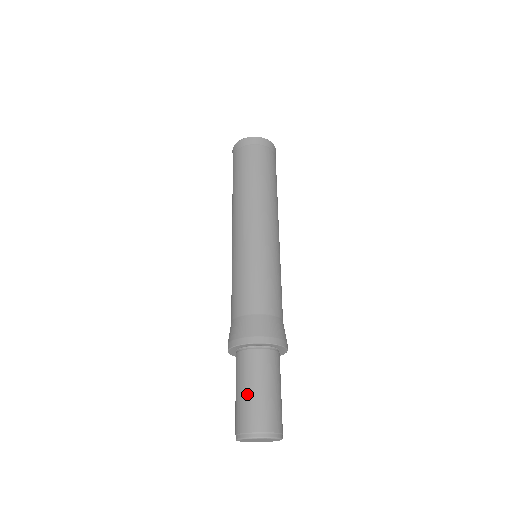
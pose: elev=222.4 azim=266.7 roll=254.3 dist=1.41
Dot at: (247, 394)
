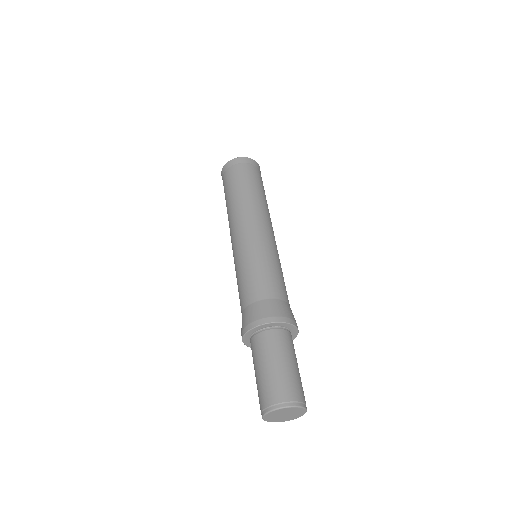
Dot at: (256, 378)
